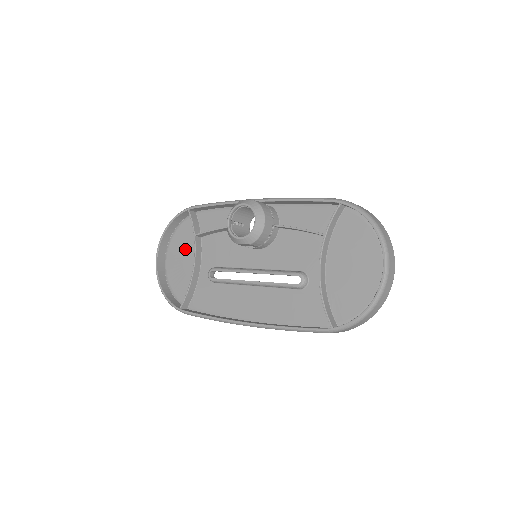
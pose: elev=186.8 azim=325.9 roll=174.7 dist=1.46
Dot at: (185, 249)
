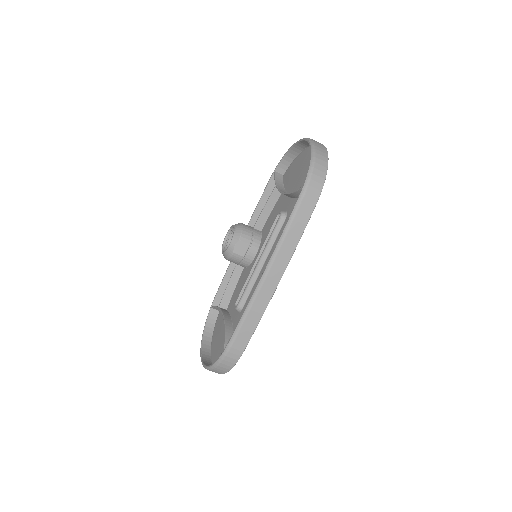
Dot at: (220, 332)
